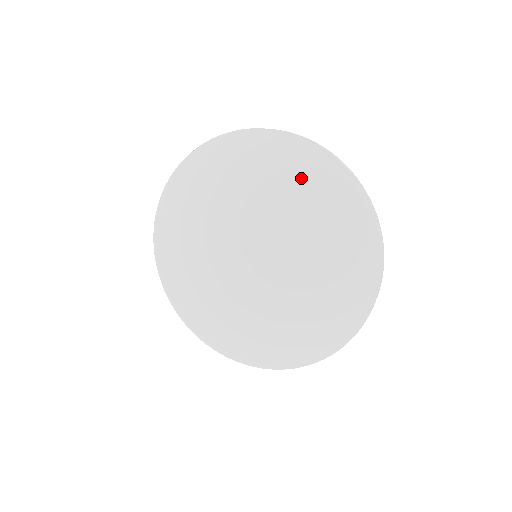
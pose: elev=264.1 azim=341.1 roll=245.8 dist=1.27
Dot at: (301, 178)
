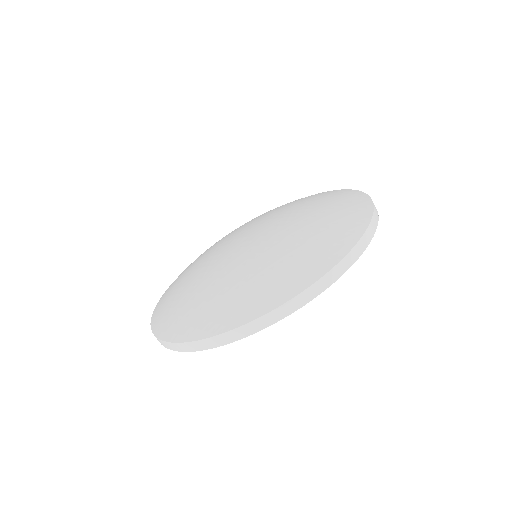
Dot at: (337, 206)
